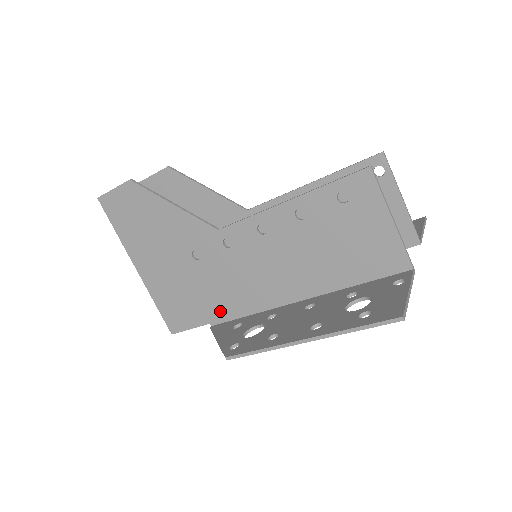
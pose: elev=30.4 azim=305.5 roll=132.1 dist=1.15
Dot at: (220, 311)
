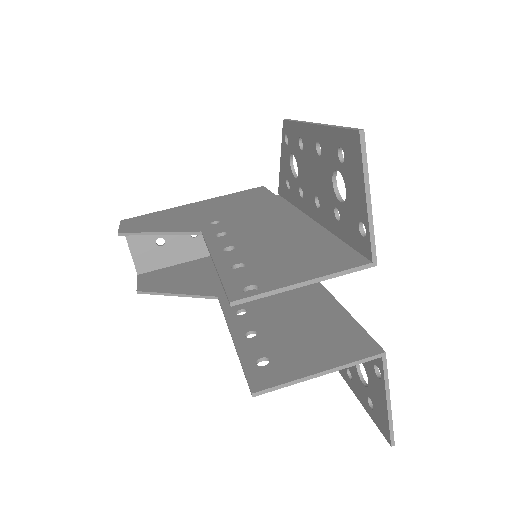
Dot at: occluded
